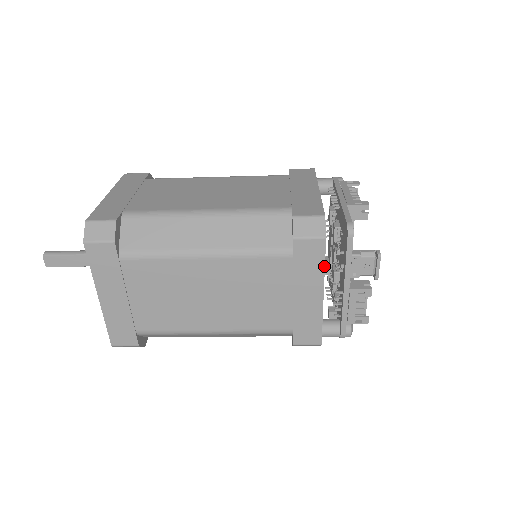
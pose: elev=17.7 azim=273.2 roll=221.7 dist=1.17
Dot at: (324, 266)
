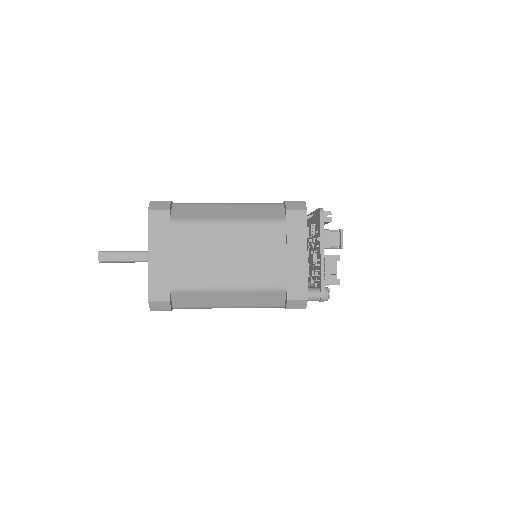
Dot at: occluded
